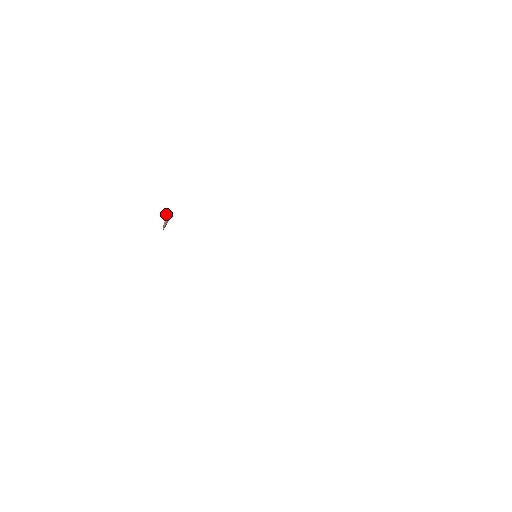
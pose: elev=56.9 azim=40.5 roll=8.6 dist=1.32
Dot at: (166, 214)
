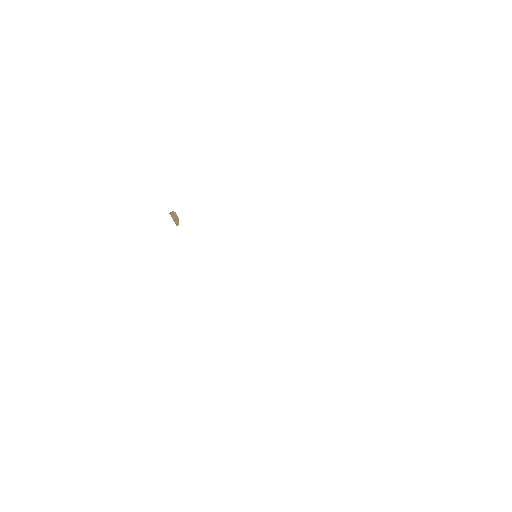
Dot at: (170, 214)
